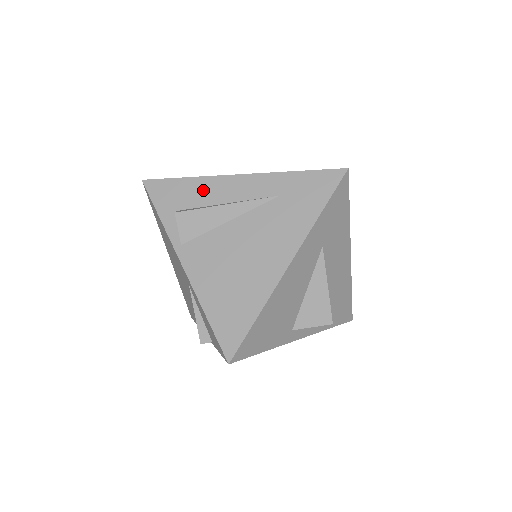
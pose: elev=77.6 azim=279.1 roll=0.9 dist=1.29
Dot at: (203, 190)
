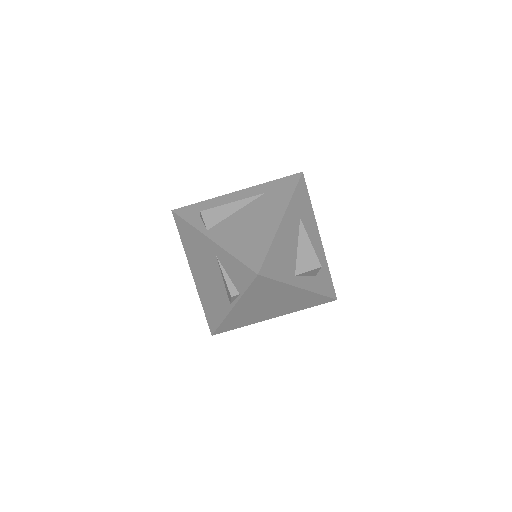
Dot at: (215, 203)
